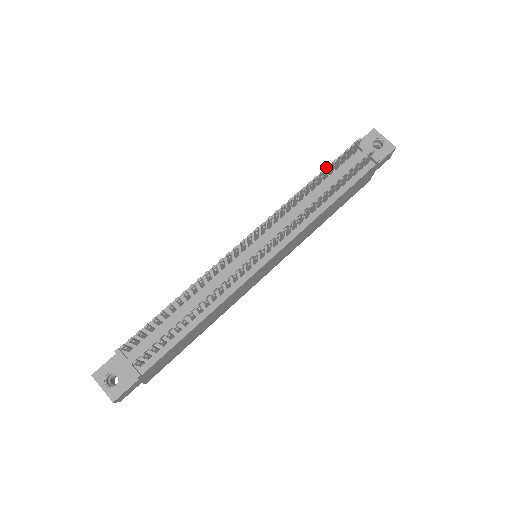
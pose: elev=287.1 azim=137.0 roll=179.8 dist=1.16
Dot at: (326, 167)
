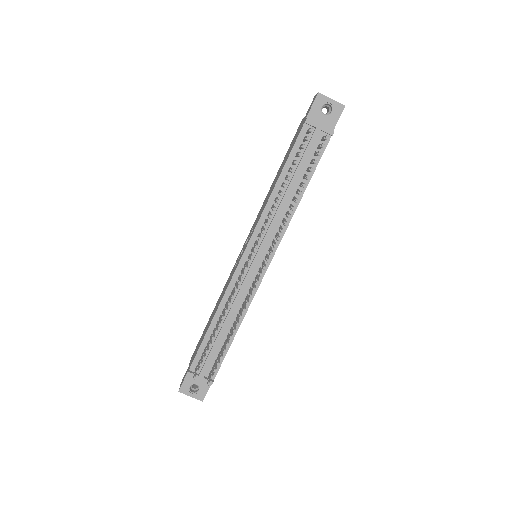
Dot at: occluded
